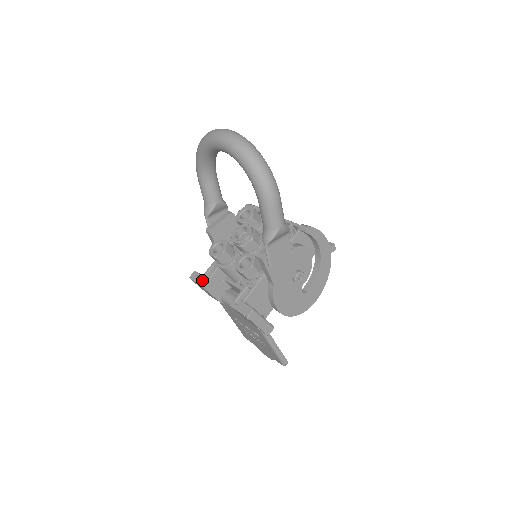
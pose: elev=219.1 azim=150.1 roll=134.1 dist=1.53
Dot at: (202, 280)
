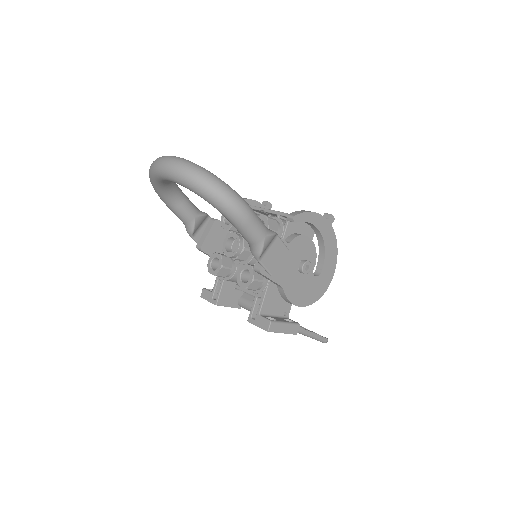
Dot at: (213, 297)
